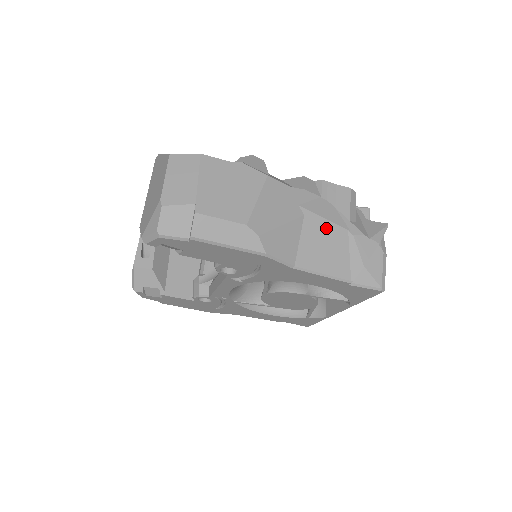
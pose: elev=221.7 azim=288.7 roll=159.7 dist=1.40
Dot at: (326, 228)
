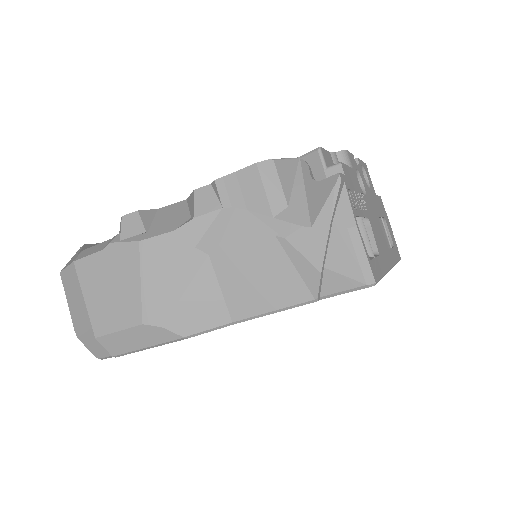
Dot at: (244, 252)
